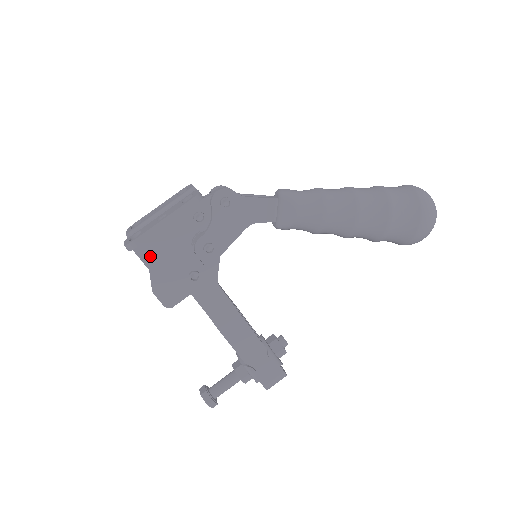
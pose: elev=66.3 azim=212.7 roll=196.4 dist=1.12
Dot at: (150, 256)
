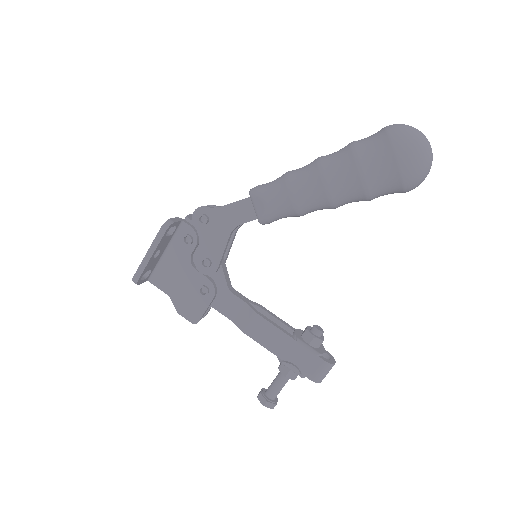
Dot at: (165, 284)
